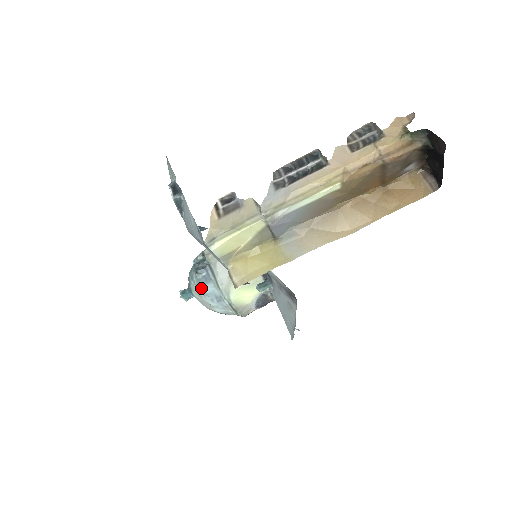
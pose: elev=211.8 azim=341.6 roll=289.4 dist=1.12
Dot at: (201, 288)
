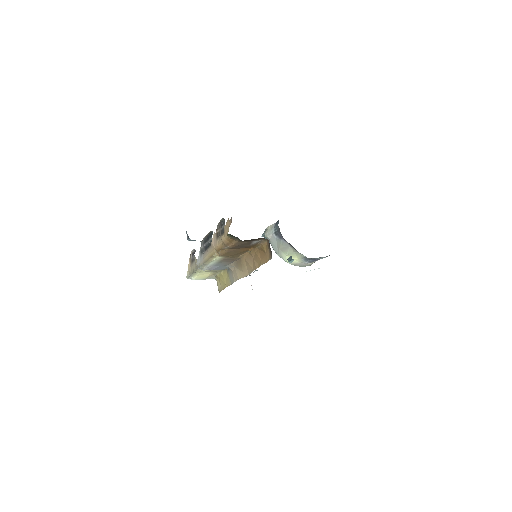
Dot at: occluded
